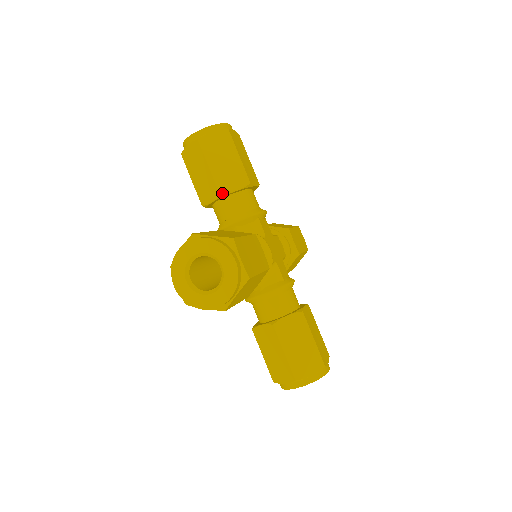
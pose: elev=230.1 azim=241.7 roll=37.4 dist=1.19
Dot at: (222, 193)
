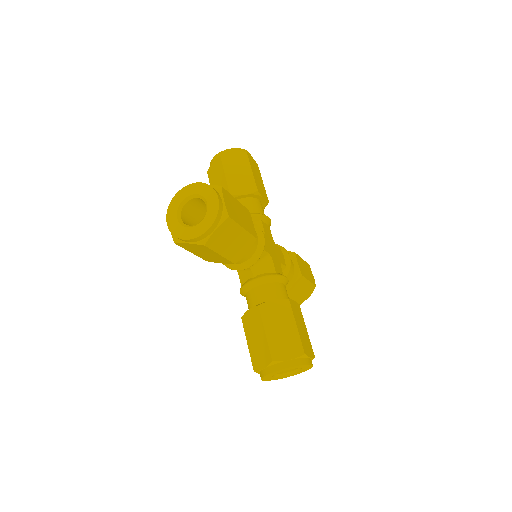
Dot at: (232, 195)
